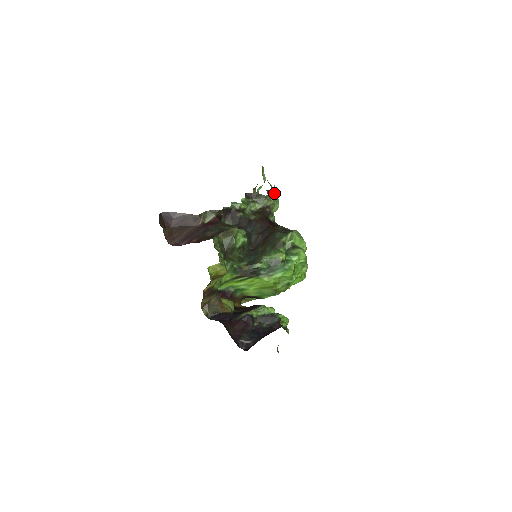
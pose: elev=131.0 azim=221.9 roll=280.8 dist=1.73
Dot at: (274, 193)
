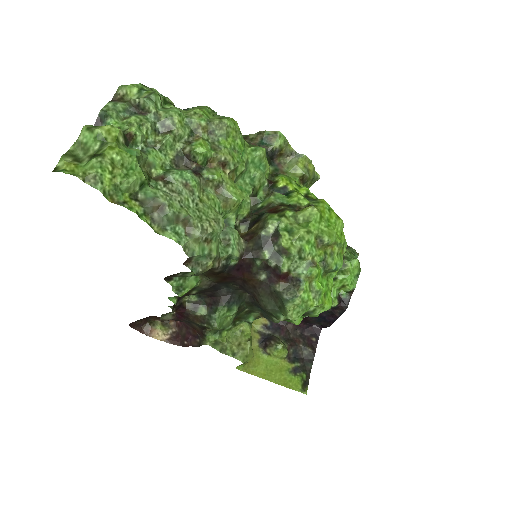
Dot at: (197, 256)
